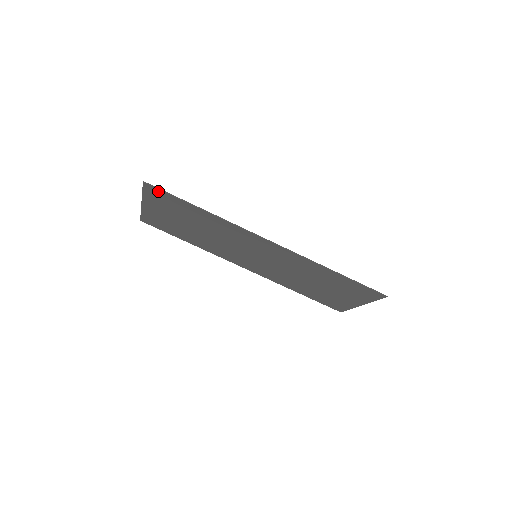
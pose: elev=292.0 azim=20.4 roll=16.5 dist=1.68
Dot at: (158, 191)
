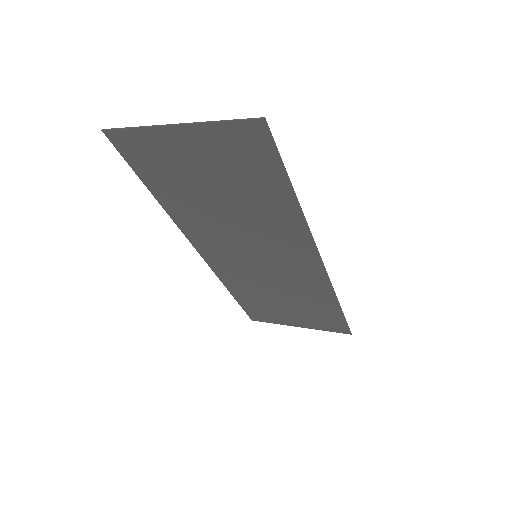
Dot at: (265, 142)
